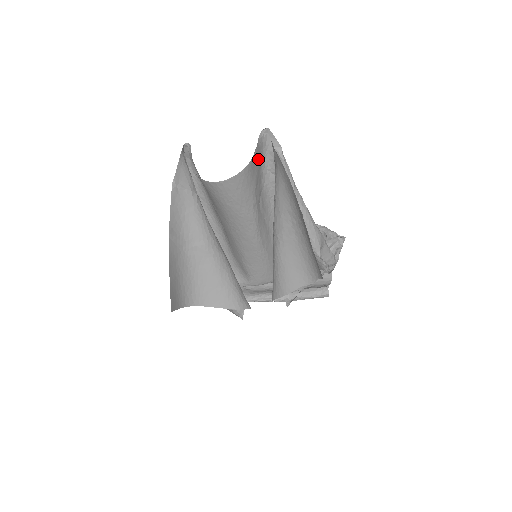
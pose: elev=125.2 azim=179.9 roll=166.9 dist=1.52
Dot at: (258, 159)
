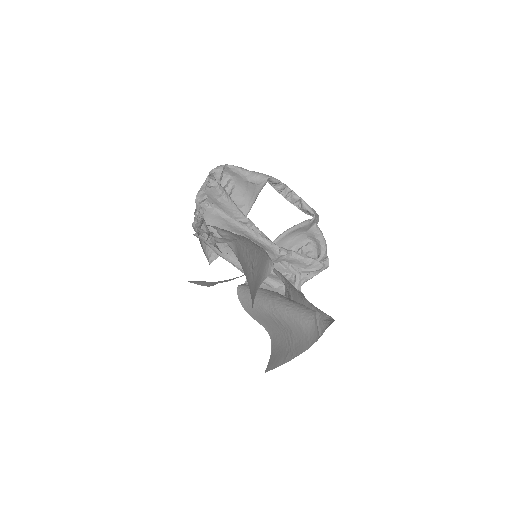
Dot at: occluded
